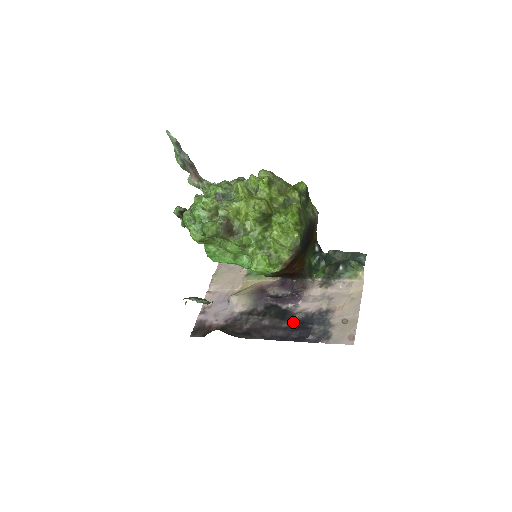
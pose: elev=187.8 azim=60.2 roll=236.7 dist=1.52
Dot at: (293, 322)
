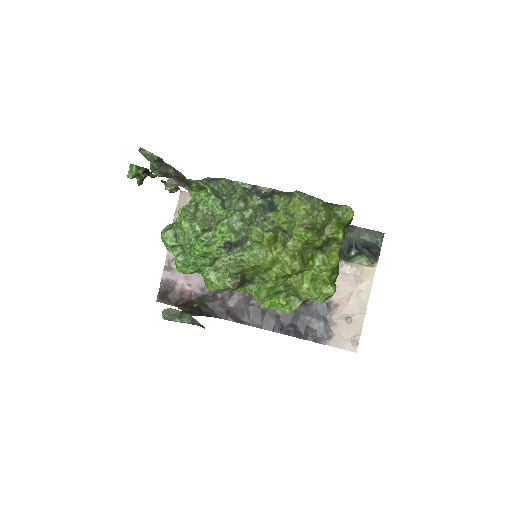
Dot at: occluded
